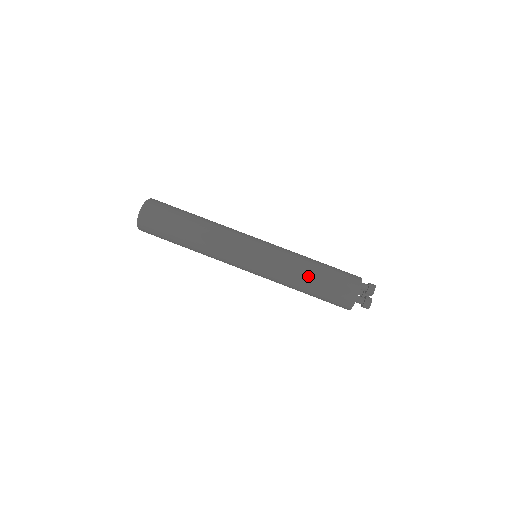
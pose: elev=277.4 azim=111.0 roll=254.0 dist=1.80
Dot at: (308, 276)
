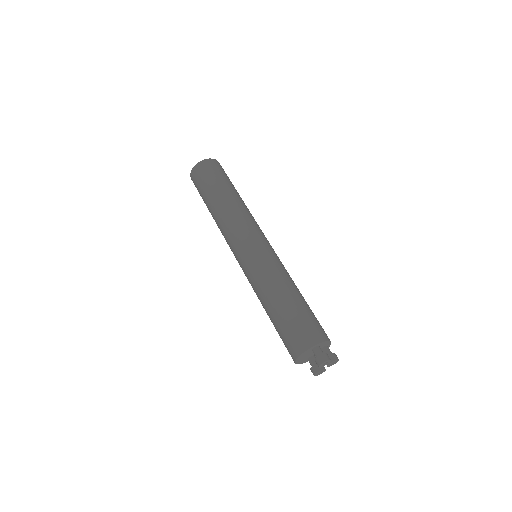
Dot at: (292, 291)
